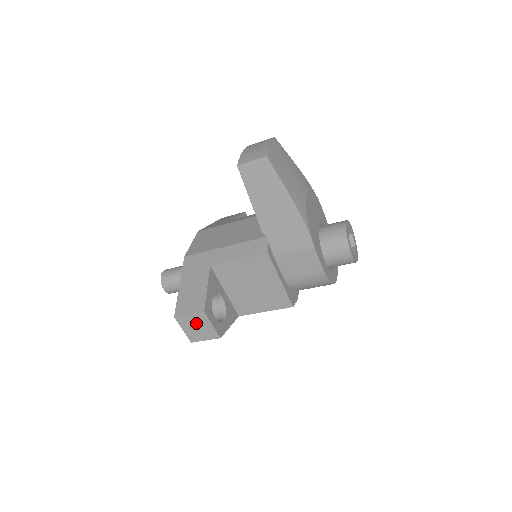
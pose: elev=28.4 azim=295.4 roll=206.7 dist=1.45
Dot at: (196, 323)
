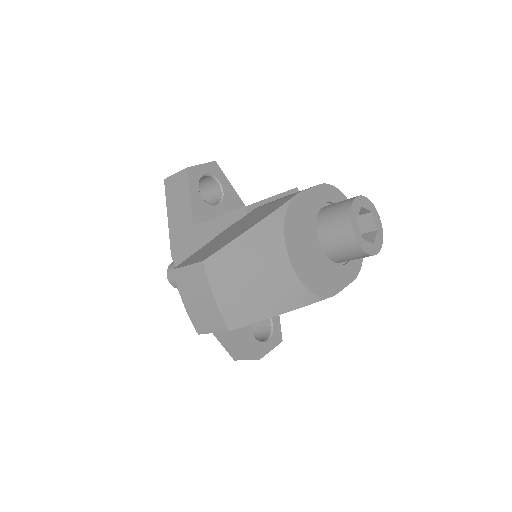
Dot at: occluded
